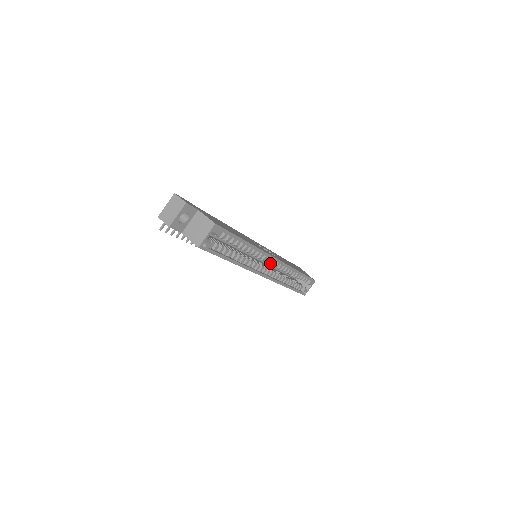
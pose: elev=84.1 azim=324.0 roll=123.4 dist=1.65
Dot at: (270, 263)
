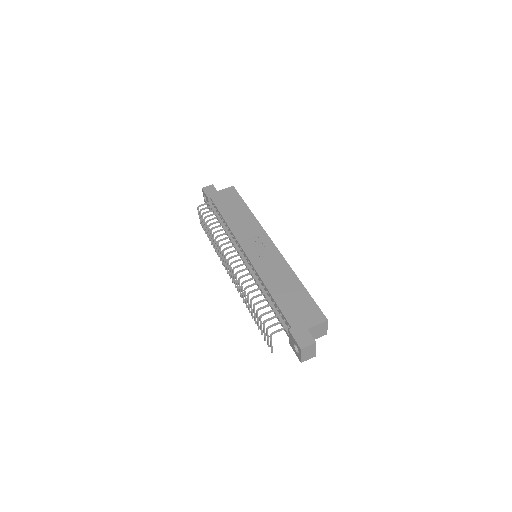
Dot at: occluded
